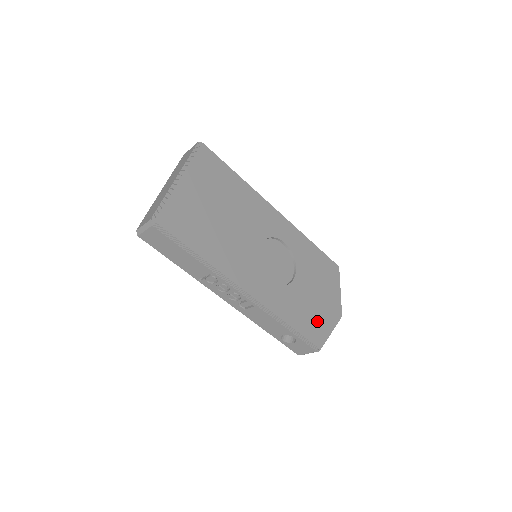
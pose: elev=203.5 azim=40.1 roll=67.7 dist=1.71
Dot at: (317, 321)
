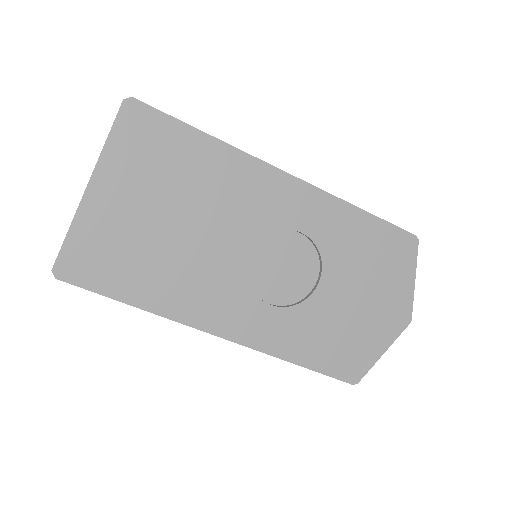
Dot at: (356, 343)
